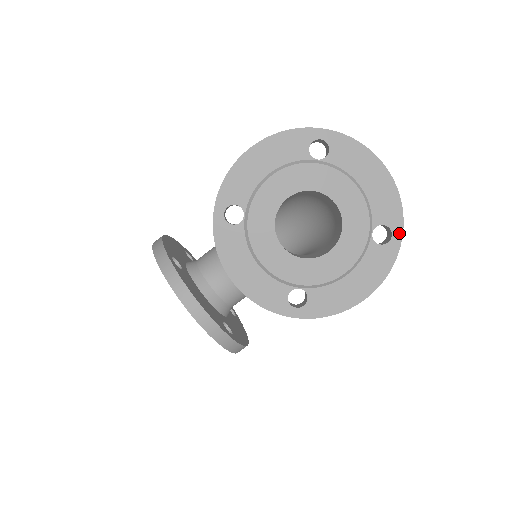
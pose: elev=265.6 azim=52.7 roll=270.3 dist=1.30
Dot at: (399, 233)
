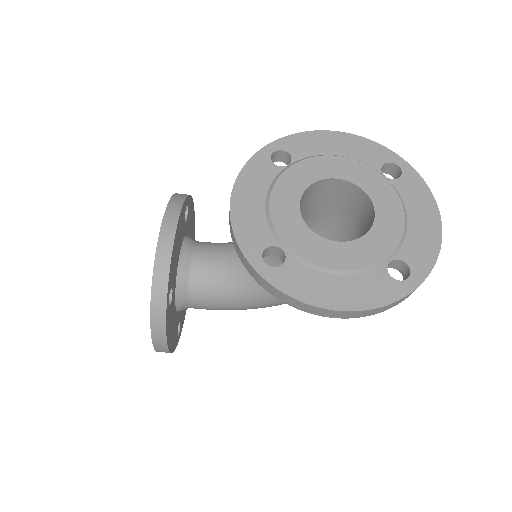
Dot at: (417, 281)
